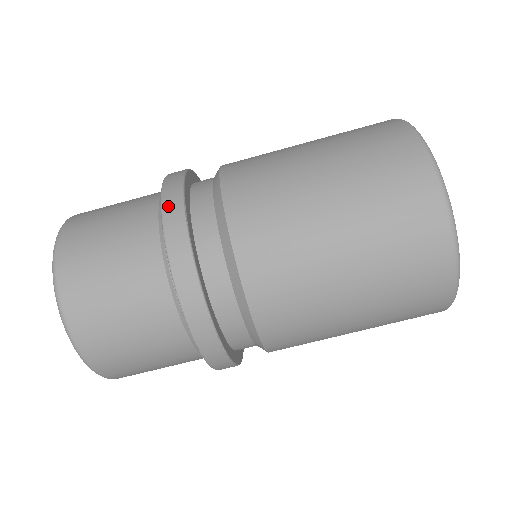
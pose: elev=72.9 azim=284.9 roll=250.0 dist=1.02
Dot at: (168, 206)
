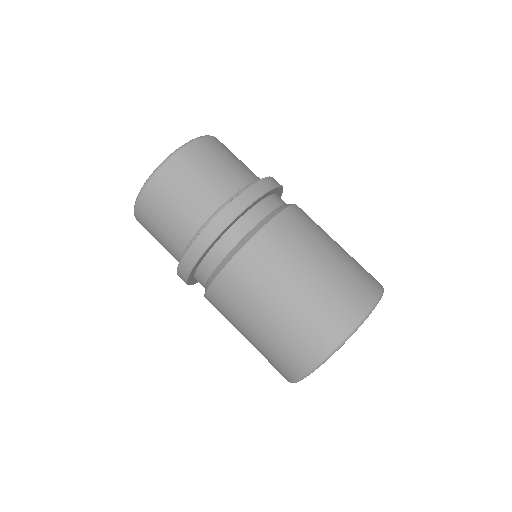
Dot at: (251, 191)
